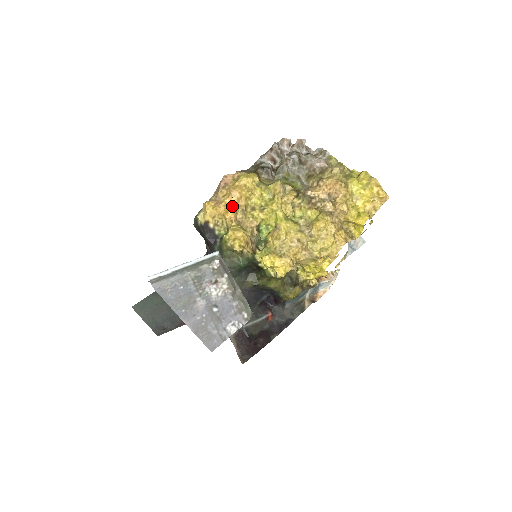
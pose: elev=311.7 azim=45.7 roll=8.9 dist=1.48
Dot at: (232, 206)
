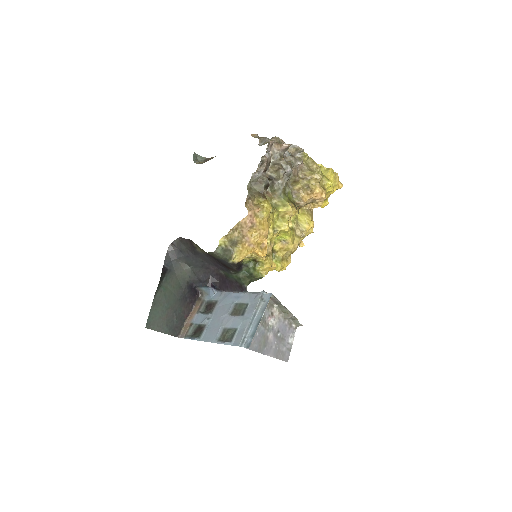
Dot at: (265, 246)
